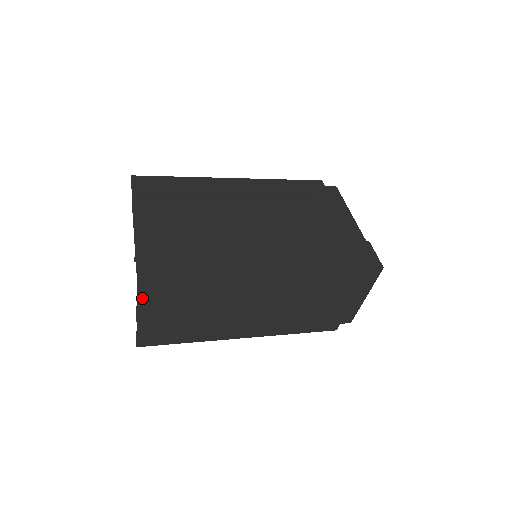
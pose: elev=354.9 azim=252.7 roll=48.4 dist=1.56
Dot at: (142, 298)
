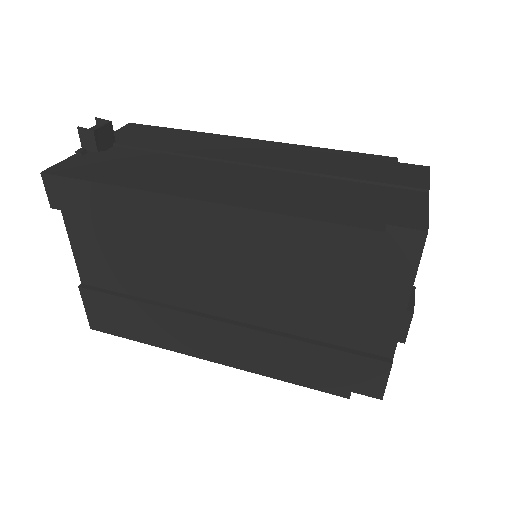
Dot at: occluded
